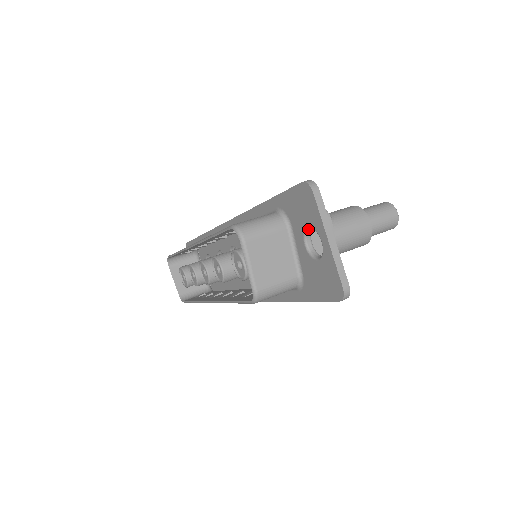
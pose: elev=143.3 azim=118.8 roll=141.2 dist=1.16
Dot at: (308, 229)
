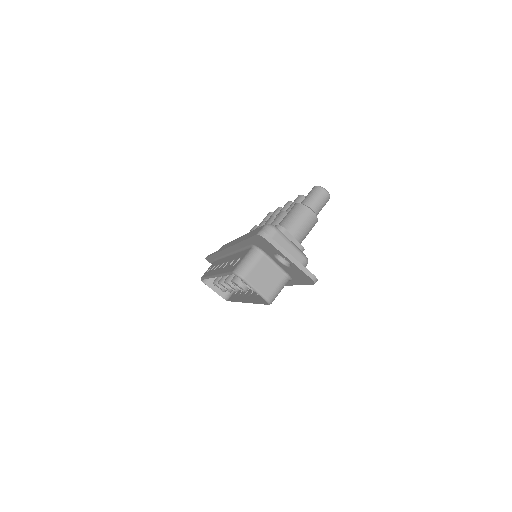
Dot at: (275, 254)
